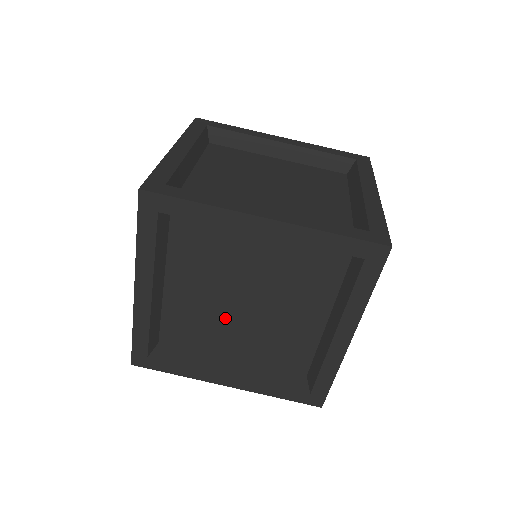
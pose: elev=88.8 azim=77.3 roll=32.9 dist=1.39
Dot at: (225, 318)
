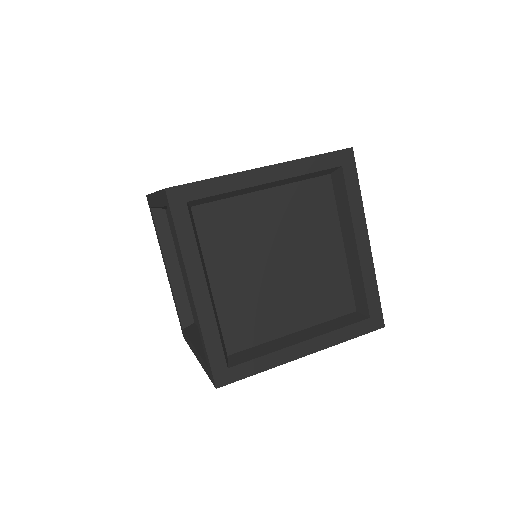
Dot at: (271, 290)
